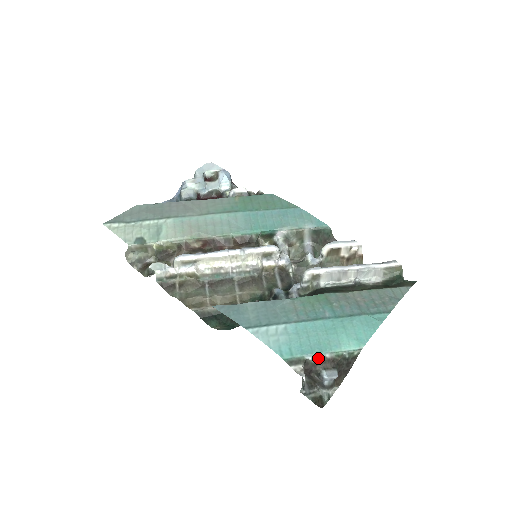
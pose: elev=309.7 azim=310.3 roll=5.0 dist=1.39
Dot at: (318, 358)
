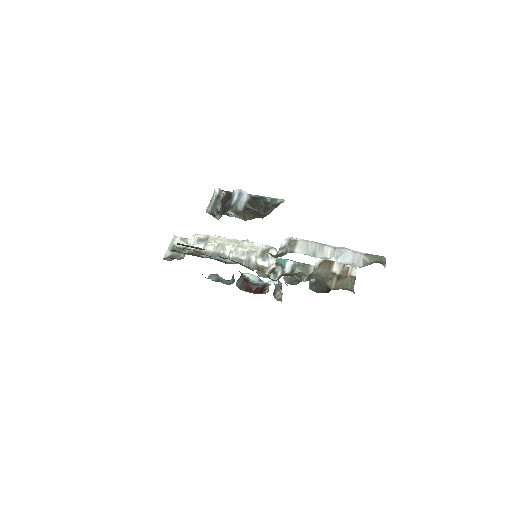
Dot at: occluded
